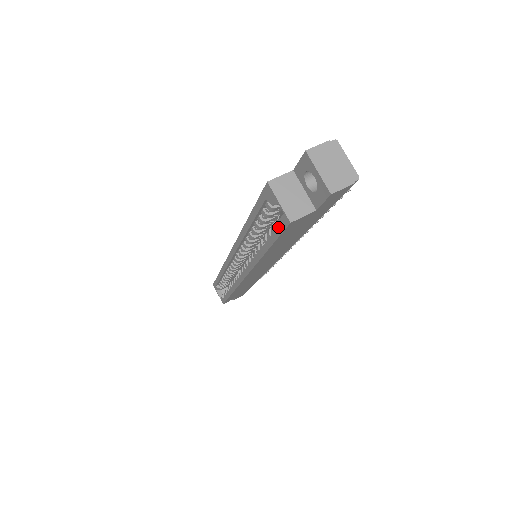
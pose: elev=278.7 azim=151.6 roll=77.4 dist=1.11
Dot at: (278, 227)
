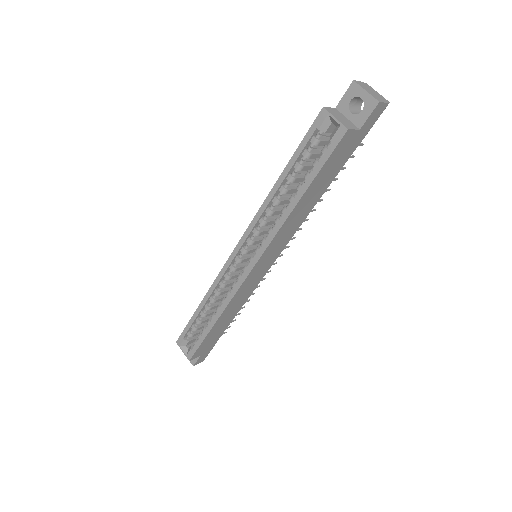
Dot at: (329, 148)
